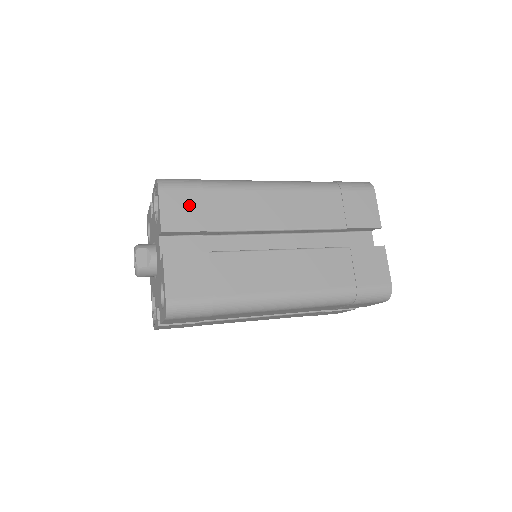
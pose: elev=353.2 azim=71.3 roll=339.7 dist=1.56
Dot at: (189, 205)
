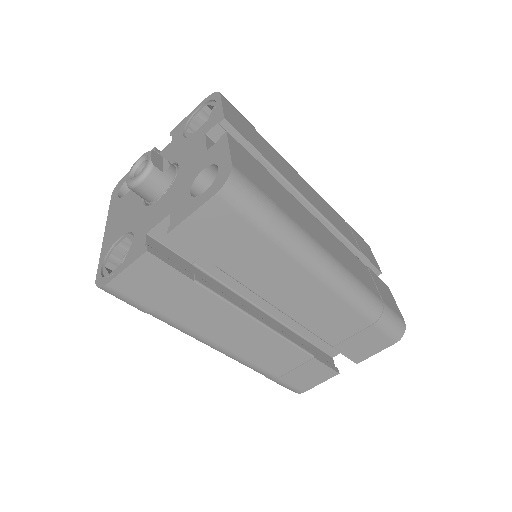
Dot at: (246, 127)
